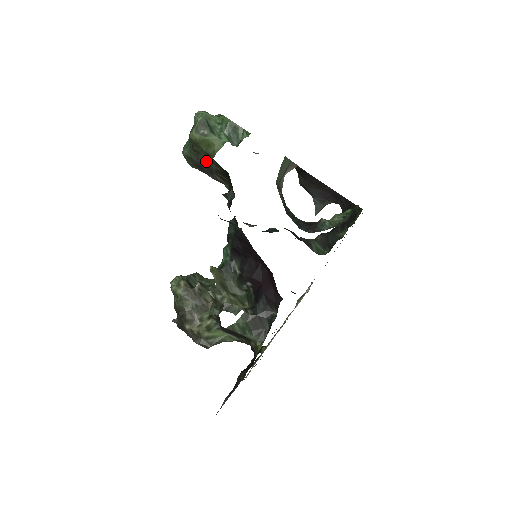
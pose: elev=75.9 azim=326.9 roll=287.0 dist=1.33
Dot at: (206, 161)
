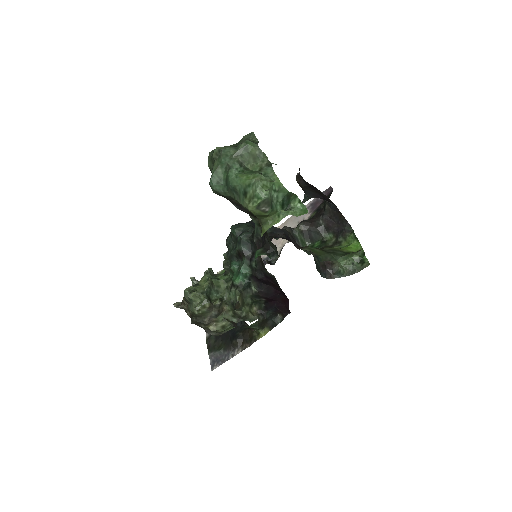
Dot at: occluded
